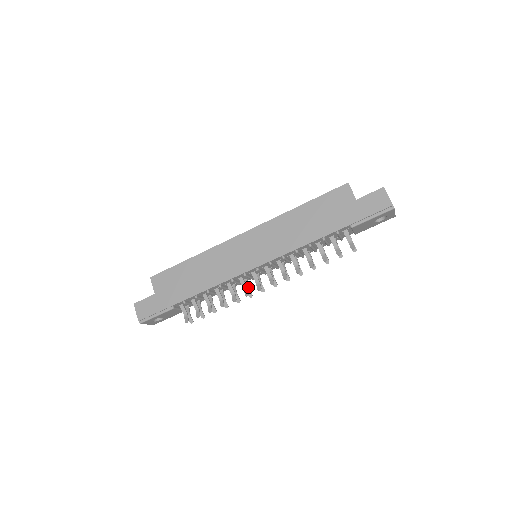
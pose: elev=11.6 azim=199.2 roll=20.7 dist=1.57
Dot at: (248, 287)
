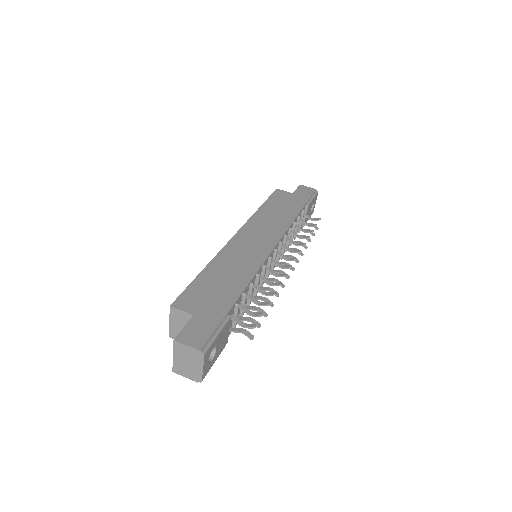
Dot at: (274, 278)
